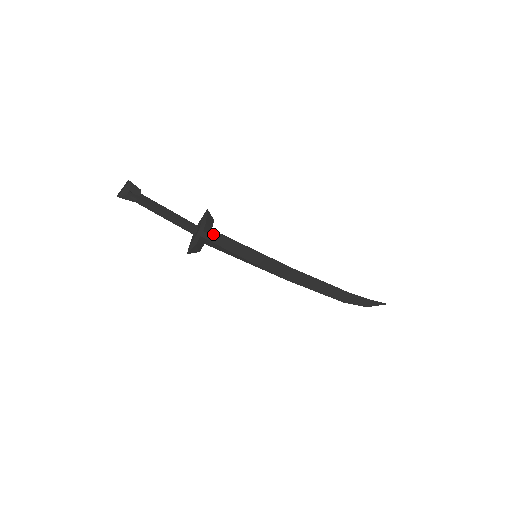
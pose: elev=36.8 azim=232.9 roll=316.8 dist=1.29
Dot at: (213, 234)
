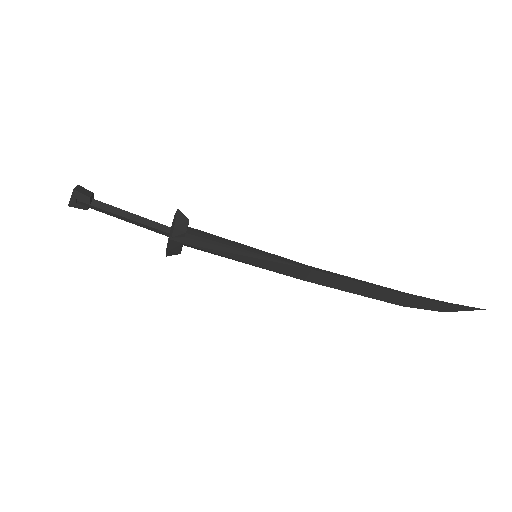
Dot at: (189, 237)
